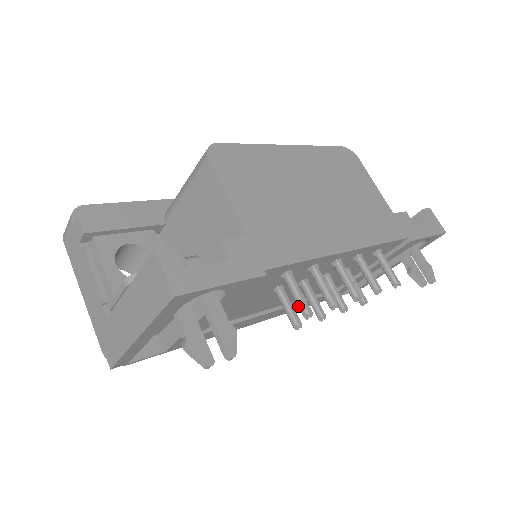
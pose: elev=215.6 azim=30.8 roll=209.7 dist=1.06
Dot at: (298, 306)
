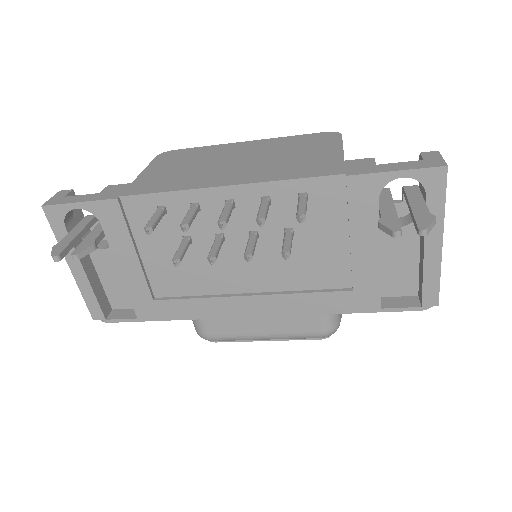
Dot at: occluded
